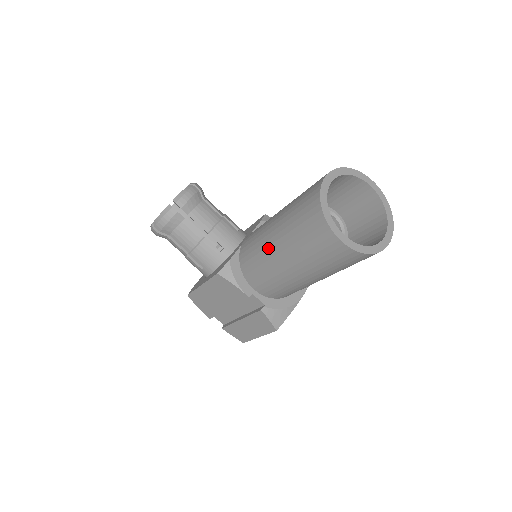
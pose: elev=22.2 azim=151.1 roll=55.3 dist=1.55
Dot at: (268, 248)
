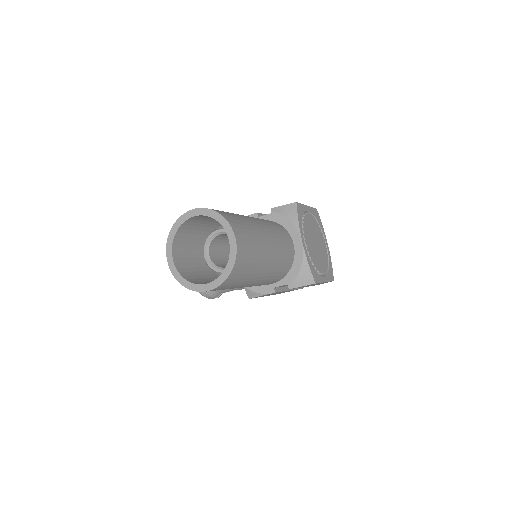
Dot at: occluded
